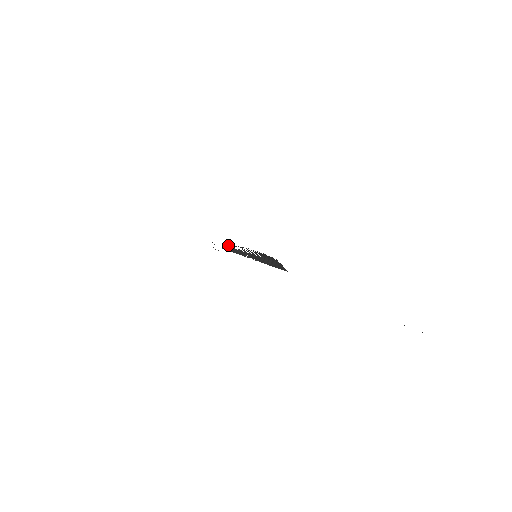
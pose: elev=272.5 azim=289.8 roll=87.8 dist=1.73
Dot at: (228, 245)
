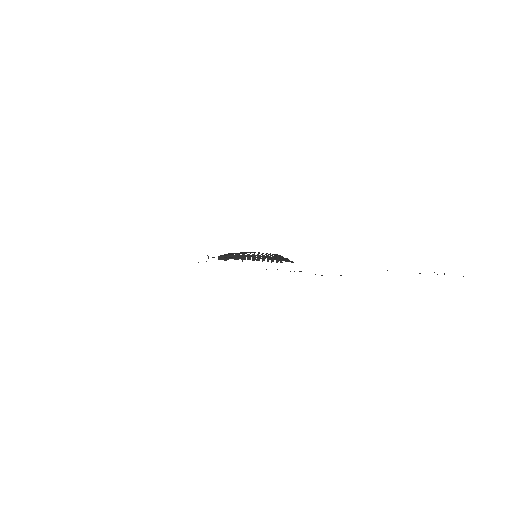
Dot at: occluded
